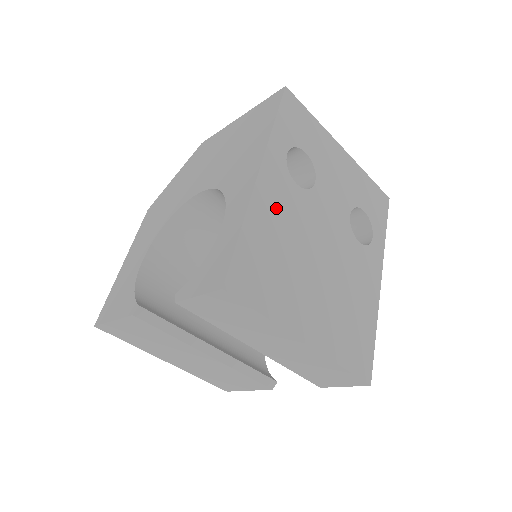
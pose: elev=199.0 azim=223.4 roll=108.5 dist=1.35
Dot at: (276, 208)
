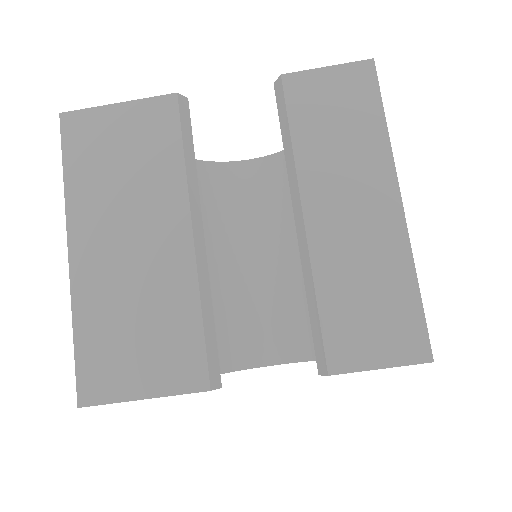
Dot at: occluded
